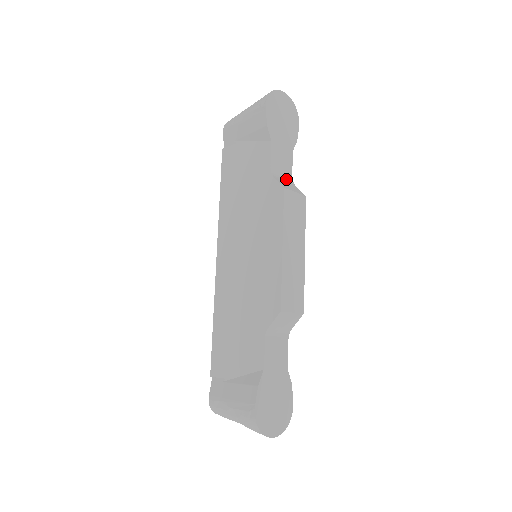
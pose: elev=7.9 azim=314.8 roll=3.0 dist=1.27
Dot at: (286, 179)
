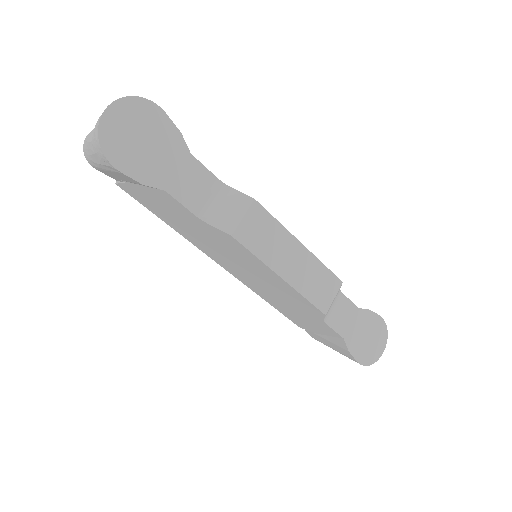
Dot at: (217, 196)
